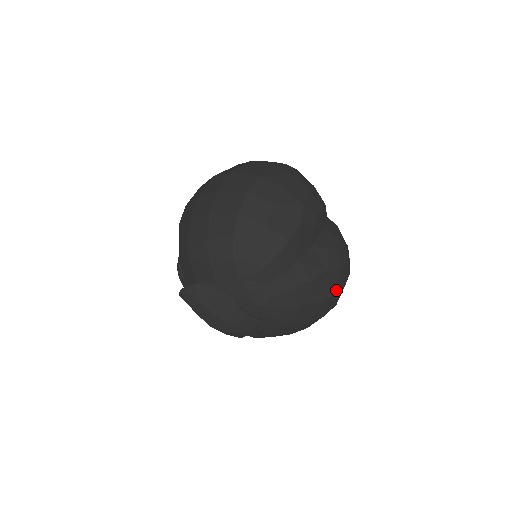
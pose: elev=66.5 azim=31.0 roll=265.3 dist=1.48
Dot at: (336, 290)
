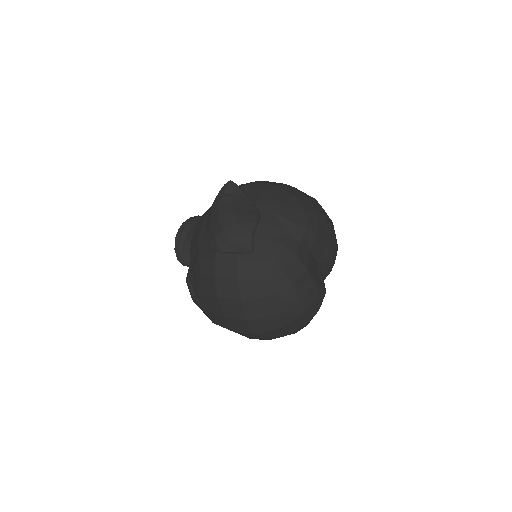
Dot at: (303, 305)
